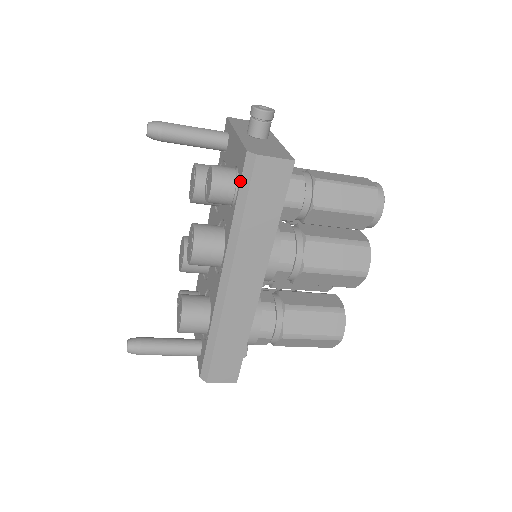
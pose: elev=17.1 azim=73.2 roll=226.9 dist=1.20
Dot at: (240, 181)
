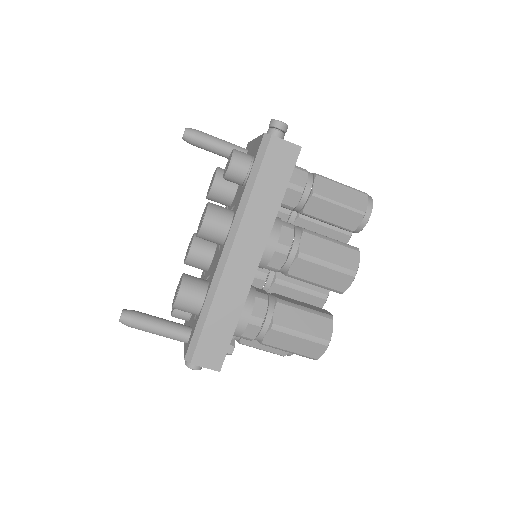
Dot at: (255, 158)
